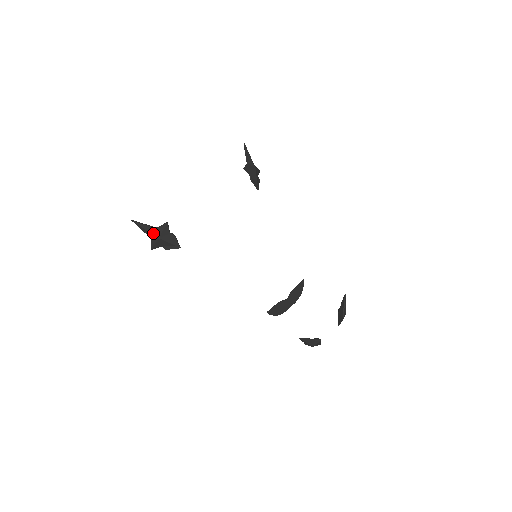
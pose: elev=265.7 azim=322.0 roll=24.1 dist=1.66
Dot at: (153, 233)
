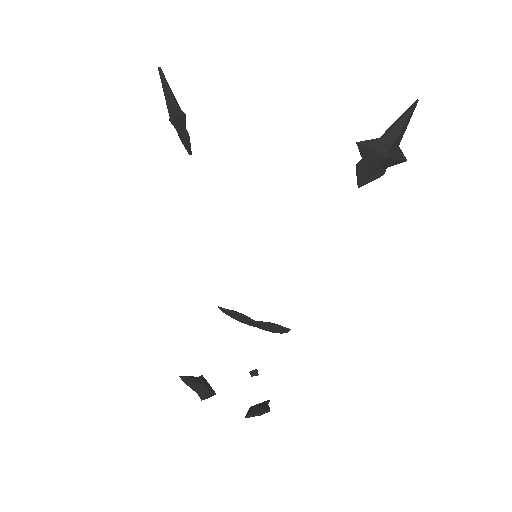
Dot at: (169, 108)
